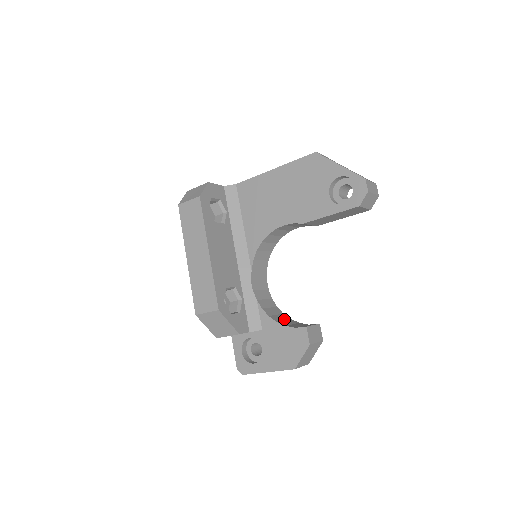
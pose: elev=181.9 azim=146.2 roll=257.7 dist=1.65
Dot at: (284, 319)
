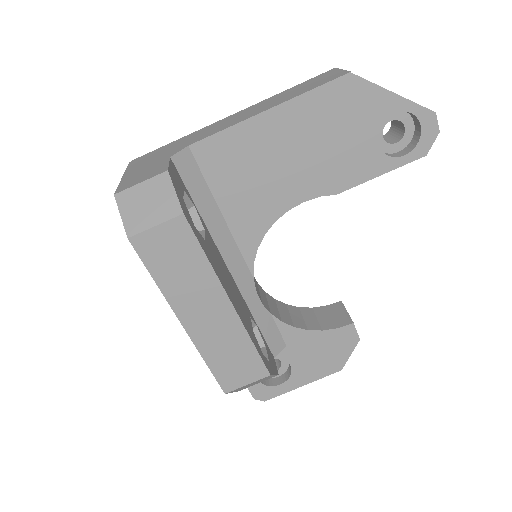
Dot at: (300, 315)
